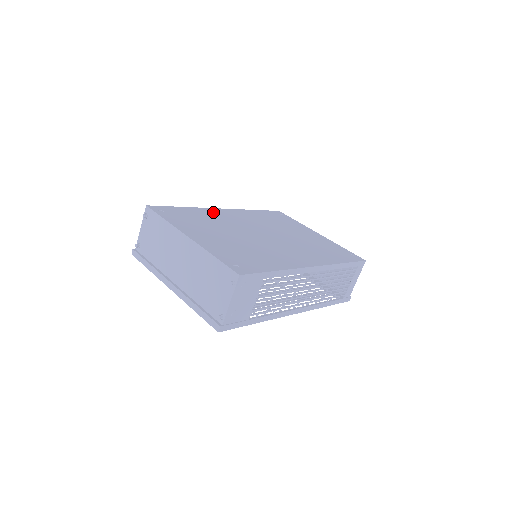
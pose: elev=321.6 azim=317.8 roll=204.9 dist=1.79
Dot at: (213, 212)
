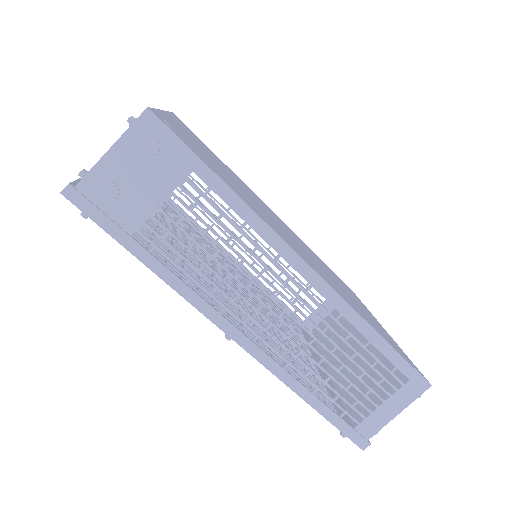
Dot at: (250, 190)
